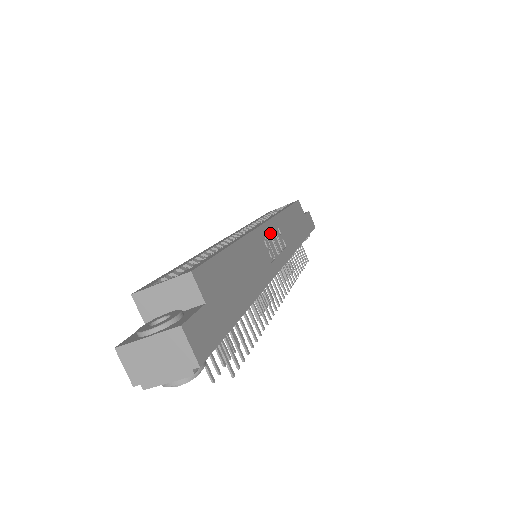
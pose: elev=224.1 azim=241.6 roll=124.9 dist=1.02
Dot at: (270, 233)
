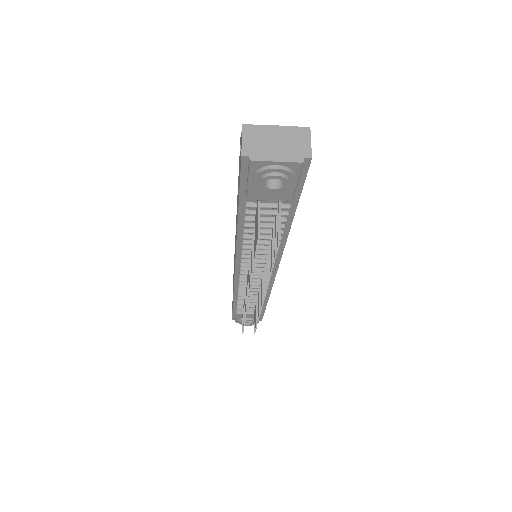
Dot at: occluded
